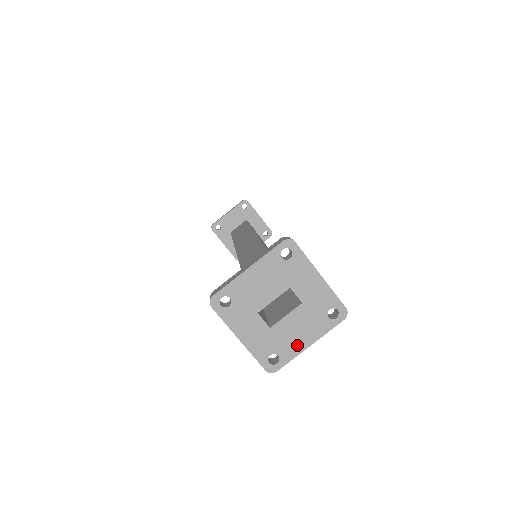
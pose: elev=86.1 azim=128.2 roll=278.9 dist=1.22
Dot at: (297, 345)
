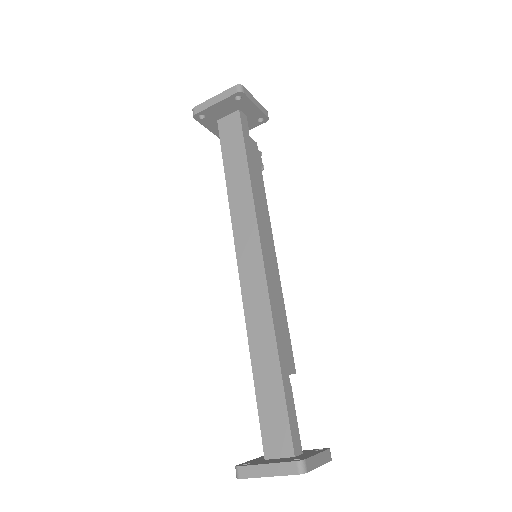
Dot at: occluded
